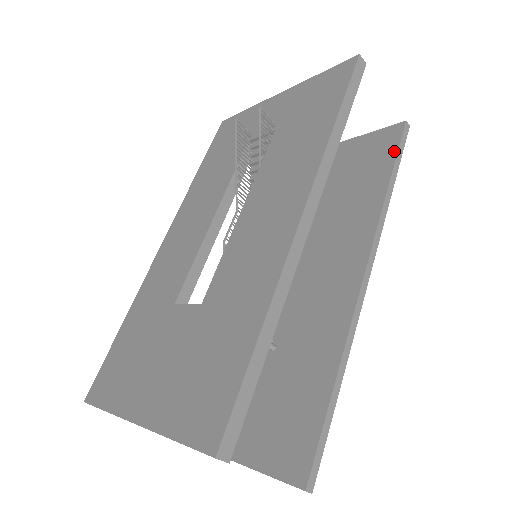
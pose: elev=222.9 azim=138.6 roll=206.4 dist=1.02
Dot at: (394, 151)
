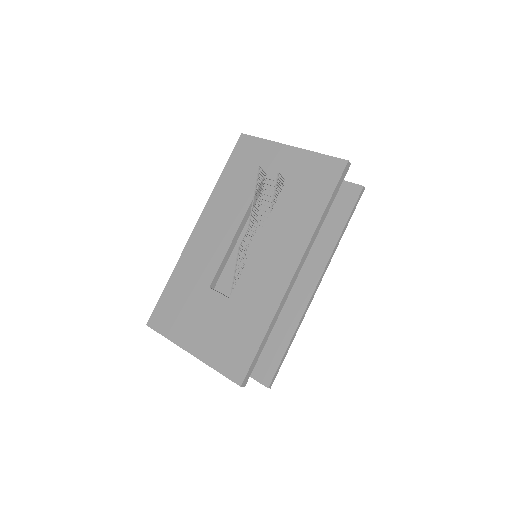
Dot at: (351, 207)
